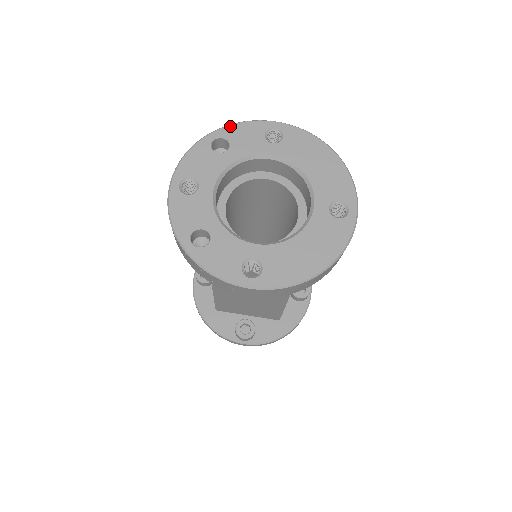
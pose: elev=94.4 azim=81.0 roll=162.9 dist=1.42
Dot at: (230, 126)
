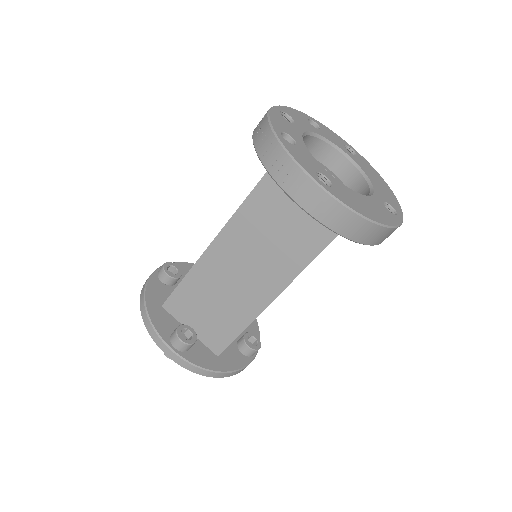
Dot at: (322, 124)
